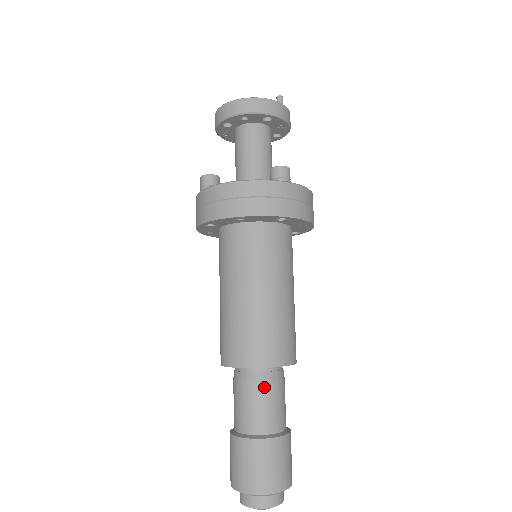
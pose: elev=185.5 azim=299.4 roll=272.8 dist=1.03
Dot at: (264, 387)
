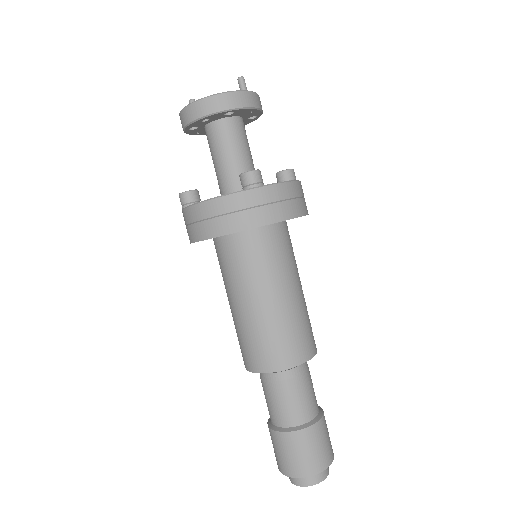
Dot at: (285, 385)
